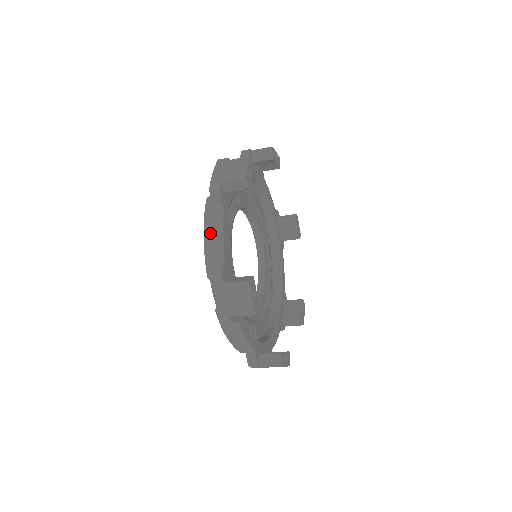
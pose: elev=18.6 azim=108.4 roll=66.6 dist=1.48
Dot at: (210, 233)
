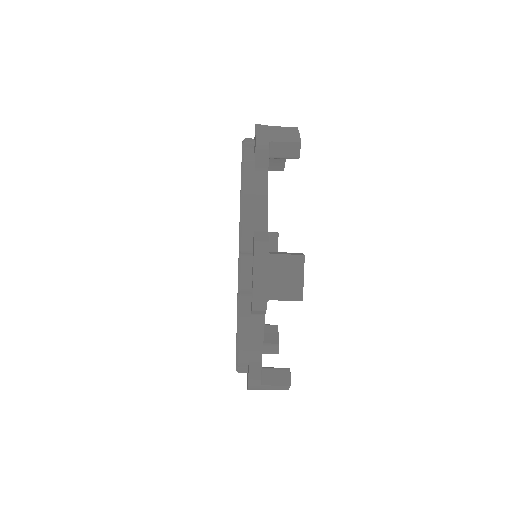
Dot at: occluded
